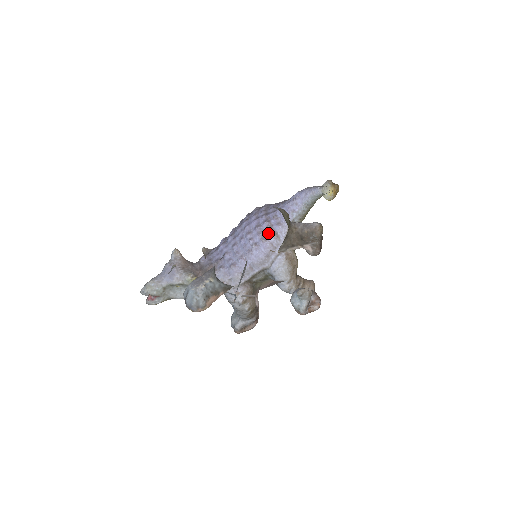
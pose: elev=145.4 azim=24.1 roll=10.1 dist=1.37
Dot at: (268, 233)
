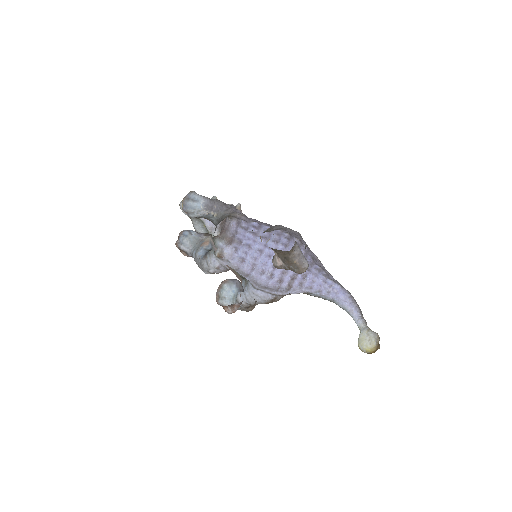
Dot at: (288, 281)
